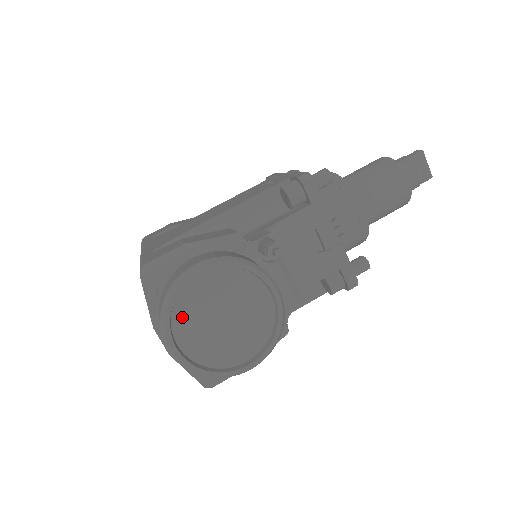
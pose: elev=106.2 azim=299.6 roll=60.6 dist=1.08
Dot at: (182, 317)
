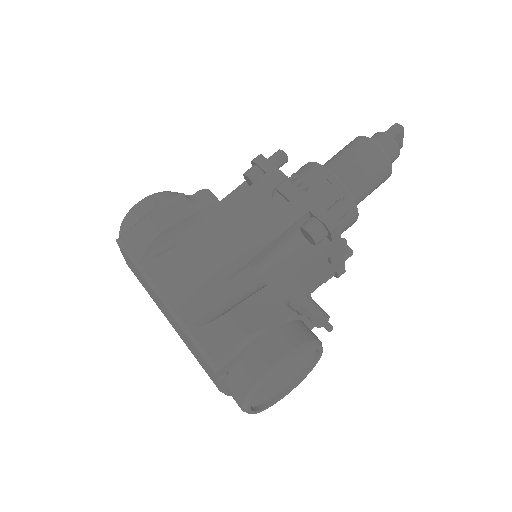
Dot at: occluded
